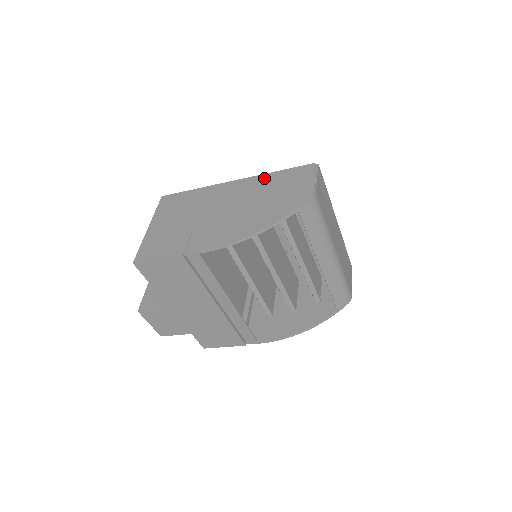
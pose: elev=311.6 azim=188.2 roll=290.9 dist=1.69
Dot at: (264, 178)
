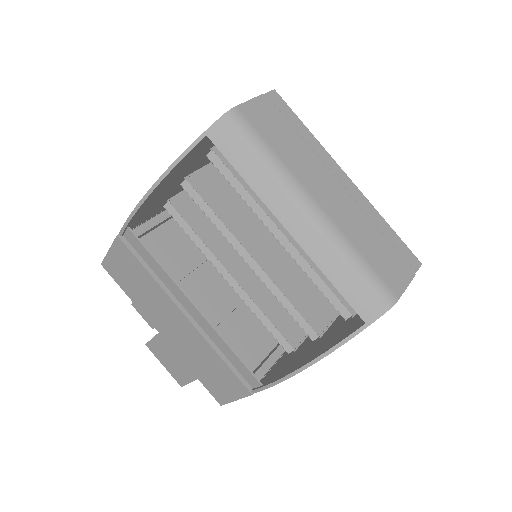
Dot at: occluded
